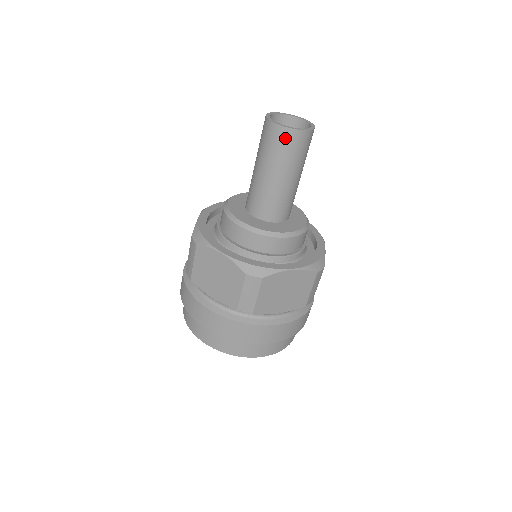
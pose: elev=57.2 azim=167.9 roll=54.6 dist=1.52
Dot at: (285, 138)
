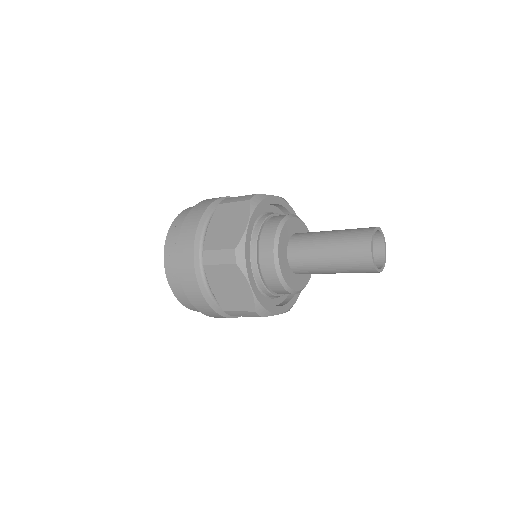
Dot at: occluded
